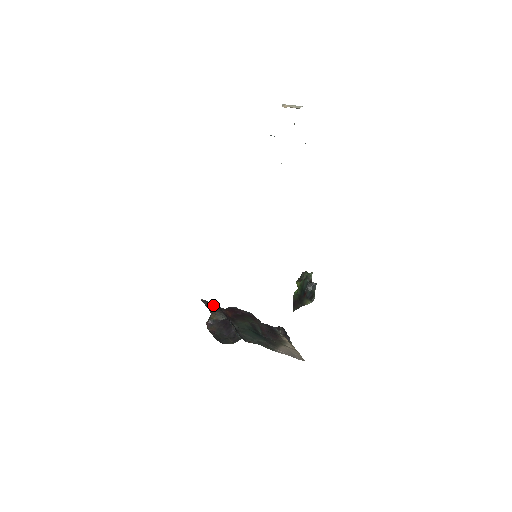
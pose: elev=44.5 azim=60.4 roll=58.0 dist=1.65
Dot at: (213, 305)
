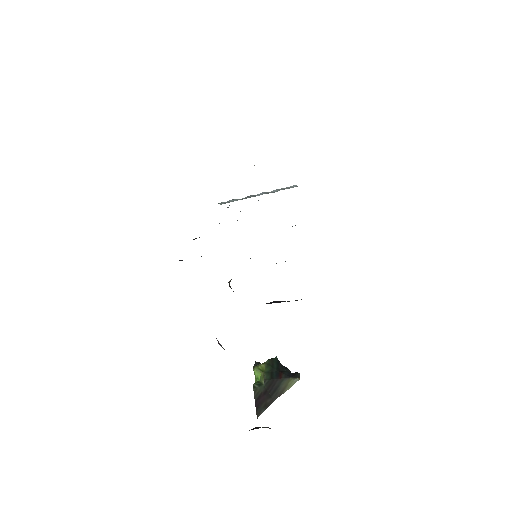
Dot at: occluded
